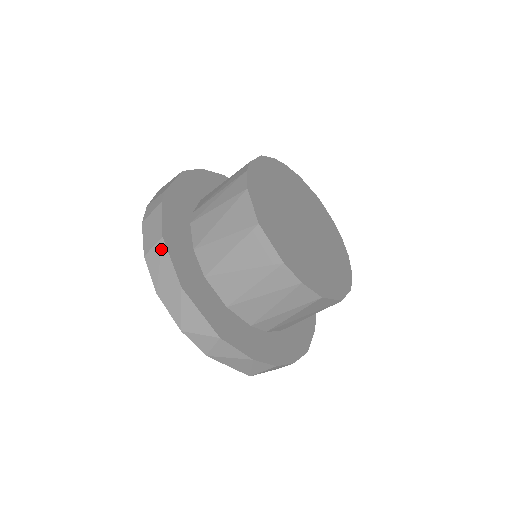
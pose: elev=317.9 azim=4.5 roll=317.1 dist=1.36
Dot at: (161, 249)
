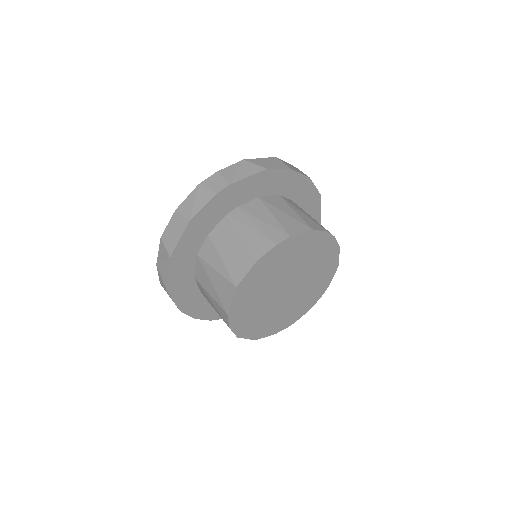
Dot at: (183, 224)
